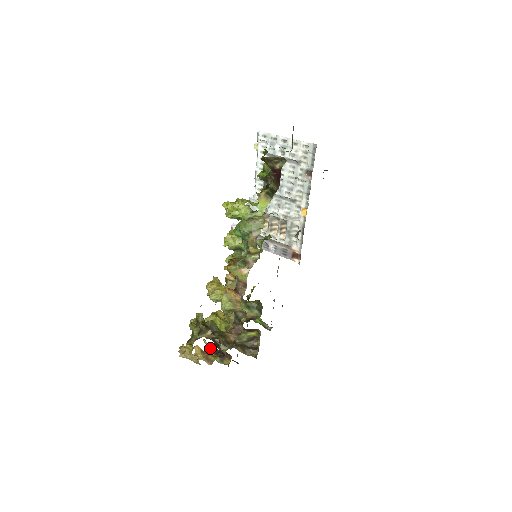
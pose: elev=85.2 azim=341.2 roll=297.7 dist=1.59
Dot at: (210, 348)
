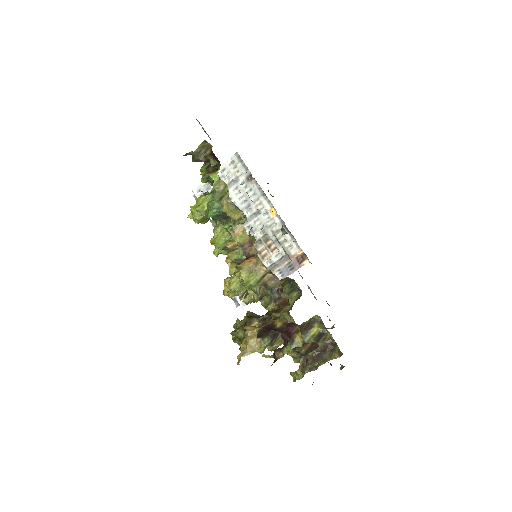
Dot at: (274, 351)
